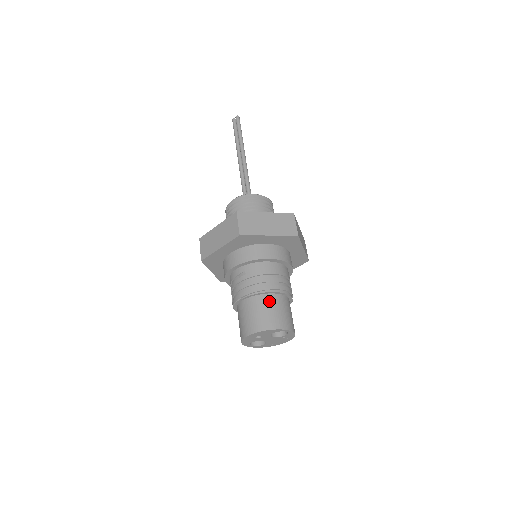
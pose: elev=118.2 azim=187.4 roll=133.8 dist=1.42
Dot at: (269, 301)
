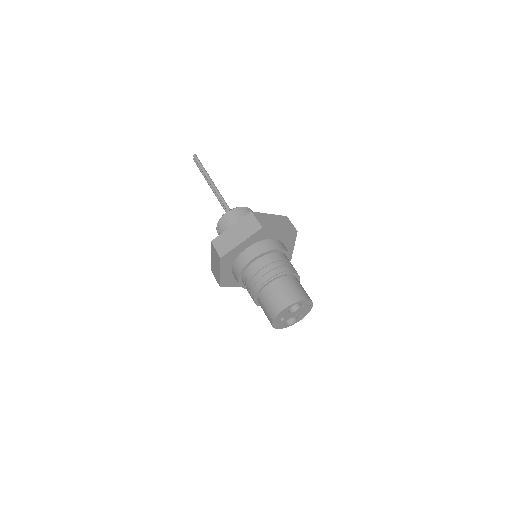
Dot at: (271, 290)
